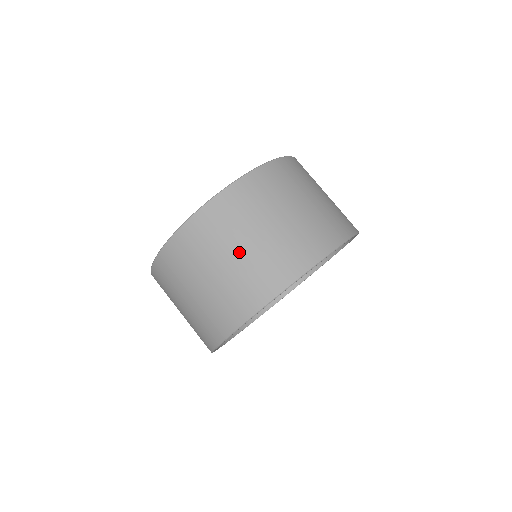
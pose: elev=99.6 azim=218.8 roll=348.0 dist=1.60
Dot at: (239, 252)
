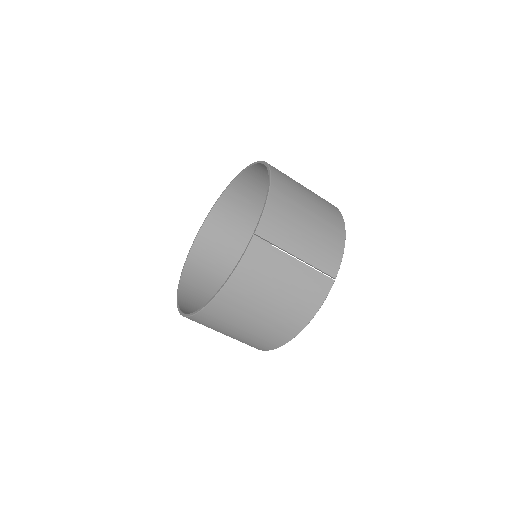
Dot at: occluded
